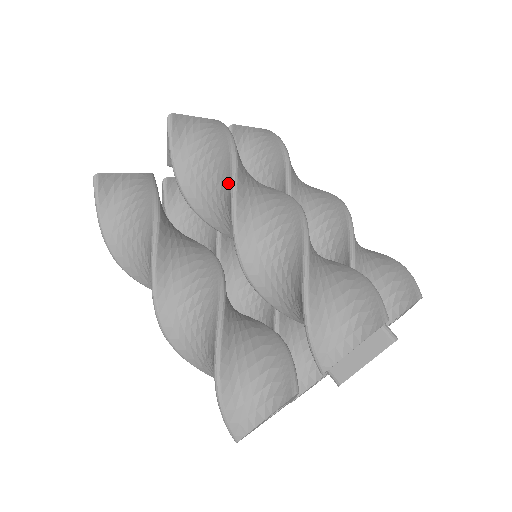
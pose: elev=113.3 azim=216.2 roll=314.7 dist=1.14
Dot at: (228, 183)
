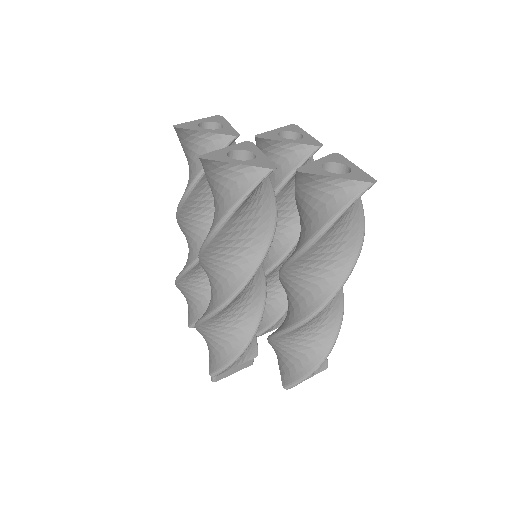
Dot at: occluded
